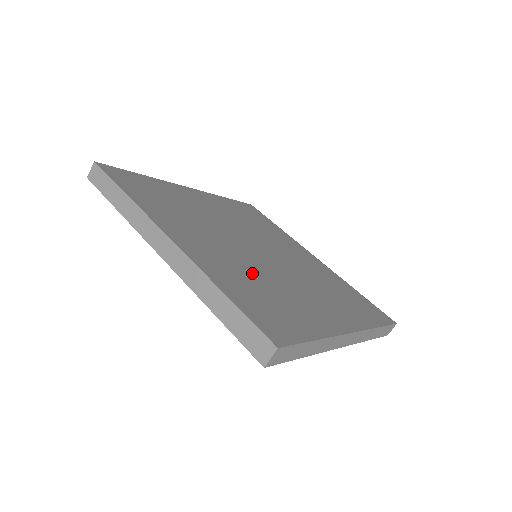
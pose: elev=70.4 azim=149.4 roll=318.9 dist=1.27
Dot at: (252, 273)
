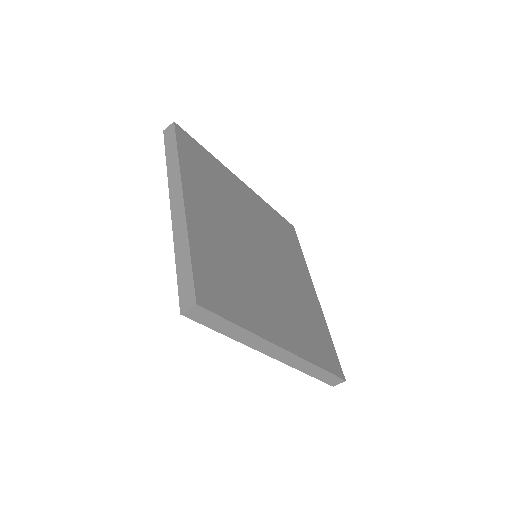
Dot at: (294, 310)
